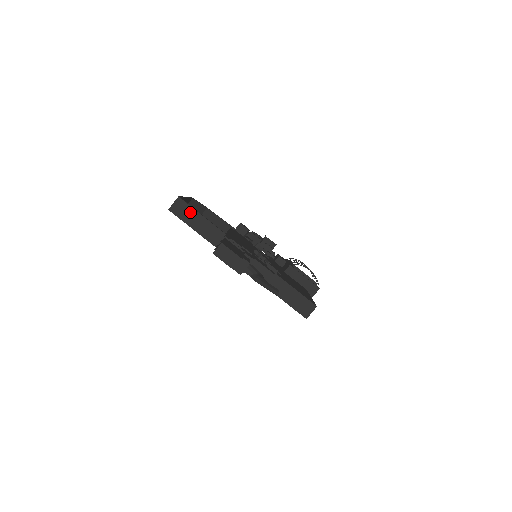
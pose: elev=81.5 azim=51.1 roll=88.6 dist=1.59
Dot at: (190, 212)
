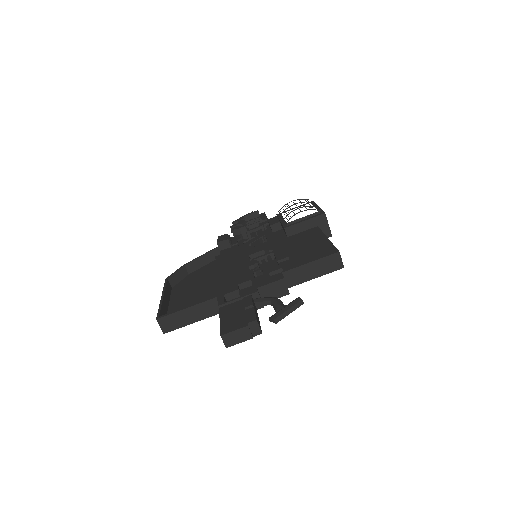
Dot at: (177, 317)
